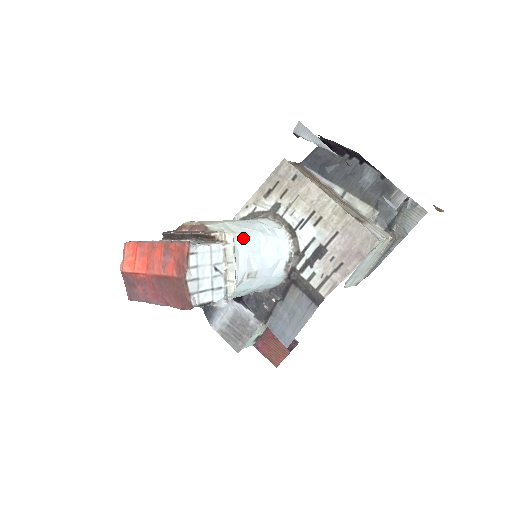
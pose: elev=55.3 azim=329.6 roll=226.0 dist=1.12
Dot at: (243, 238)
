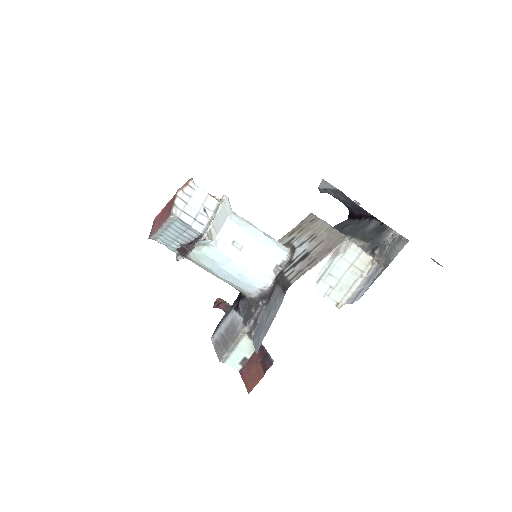
Dot at: (243, 220)
